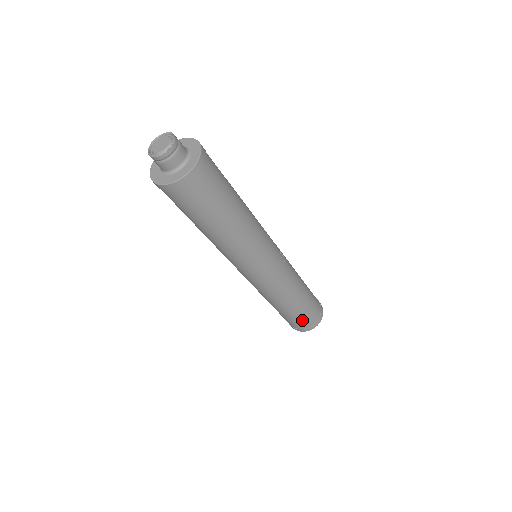
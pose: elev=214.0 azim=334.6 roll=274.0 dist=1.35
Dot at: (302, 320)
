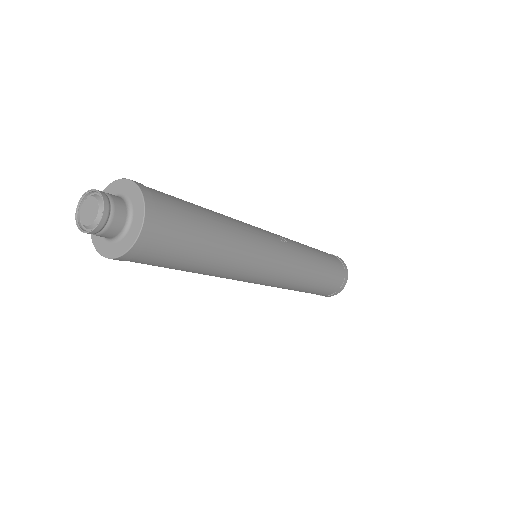
Dot at: (332, 285)
